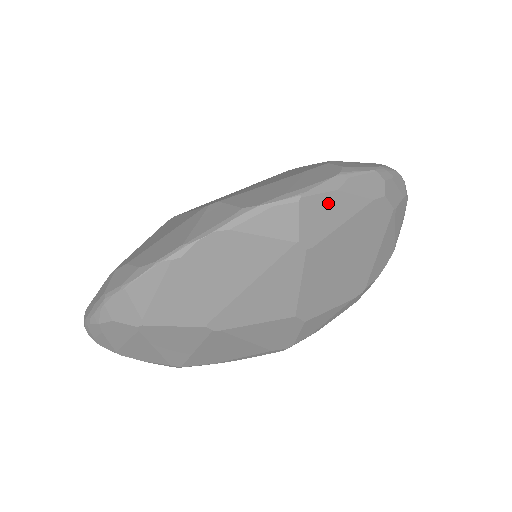
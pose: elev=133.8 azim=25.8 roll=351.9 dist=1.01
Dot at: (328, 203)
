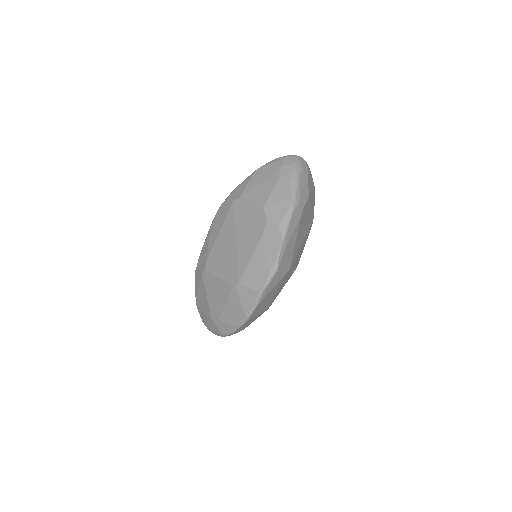
Dot at: (286, 252)
